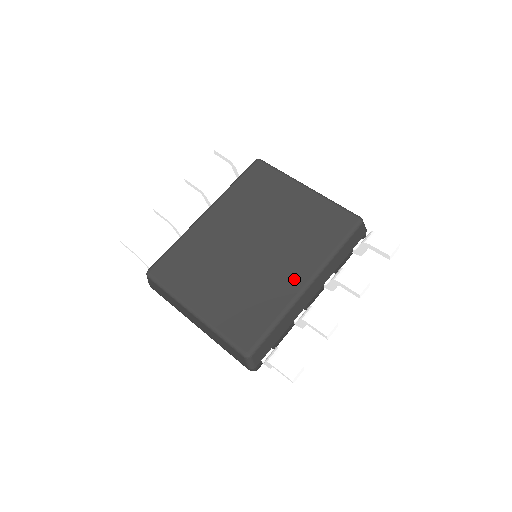
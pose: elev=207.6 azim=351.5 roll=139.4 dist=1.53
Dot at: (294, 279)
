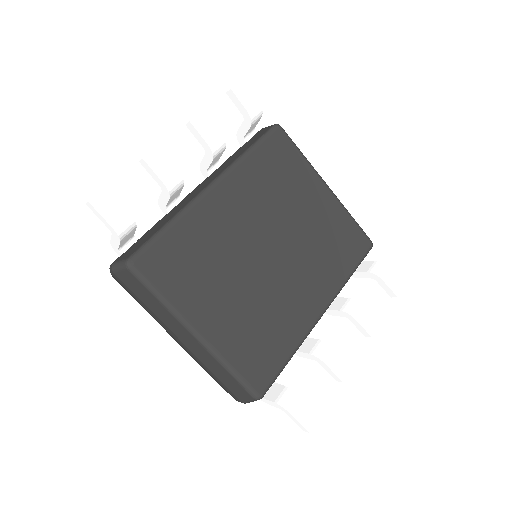
Dot at: (311, 306)
